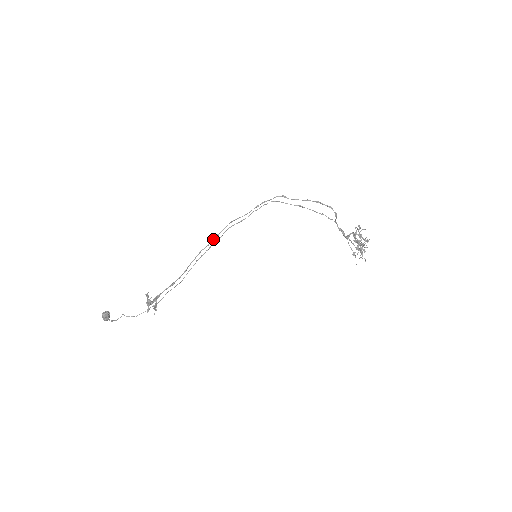
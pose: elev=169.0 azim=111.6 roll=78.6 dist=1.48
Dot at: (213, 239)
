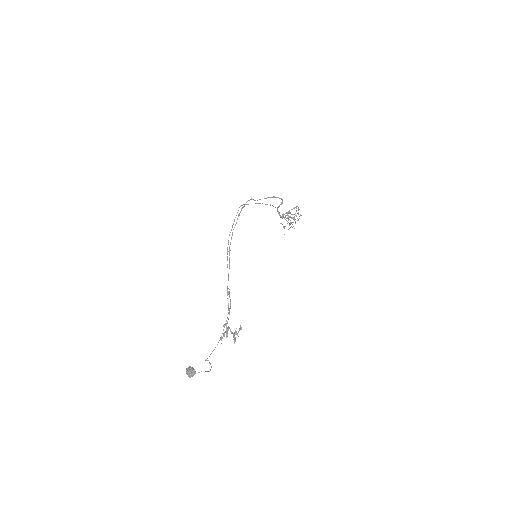
Dot at: occluded
